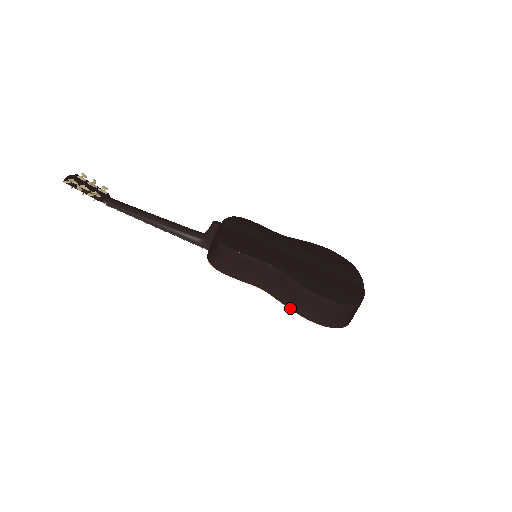
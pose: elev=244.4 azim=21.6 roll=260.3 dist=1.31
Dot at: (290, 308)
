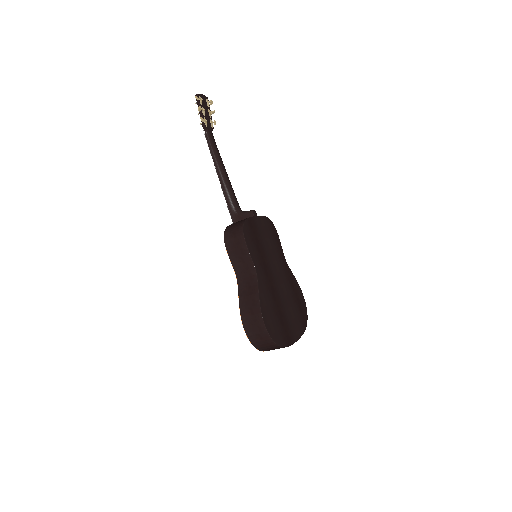
Dot at: (240, 306)
